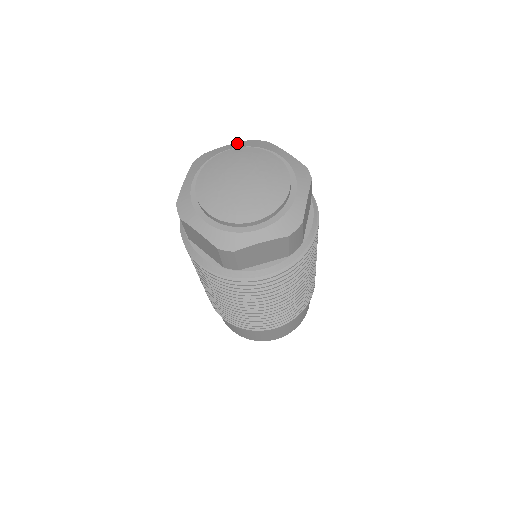
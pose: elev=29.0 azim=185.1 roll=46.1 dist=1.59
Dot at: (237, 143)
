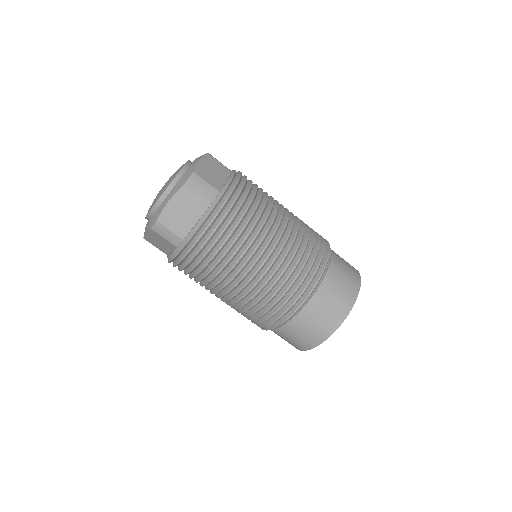
Dot at: occluded
